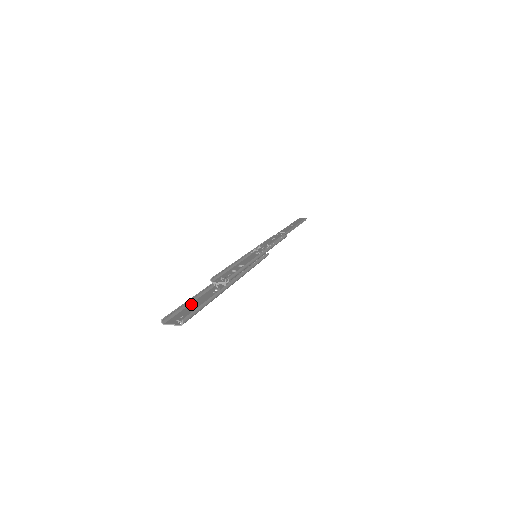
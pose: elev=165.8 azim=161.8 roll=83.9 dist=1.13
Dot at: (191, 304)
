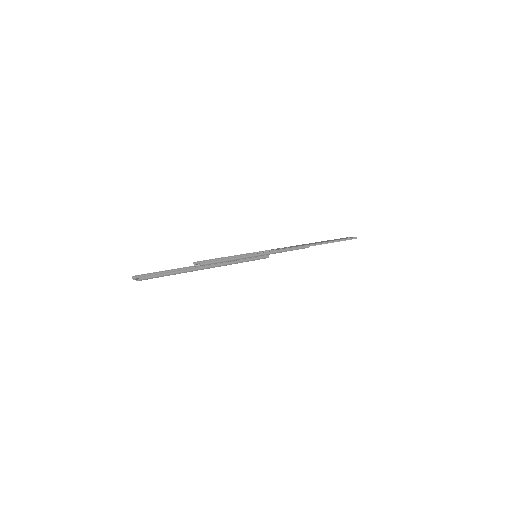
Dot at: occluded
